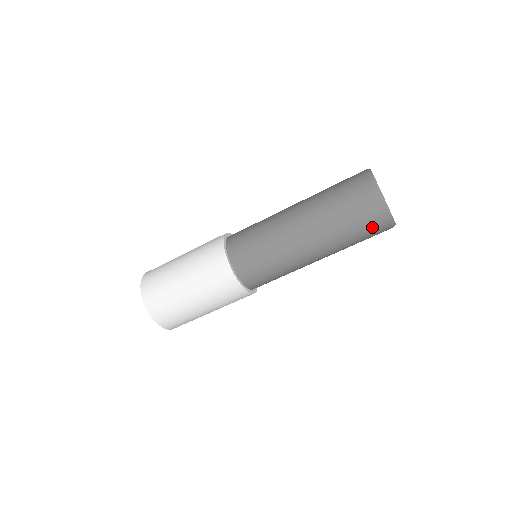
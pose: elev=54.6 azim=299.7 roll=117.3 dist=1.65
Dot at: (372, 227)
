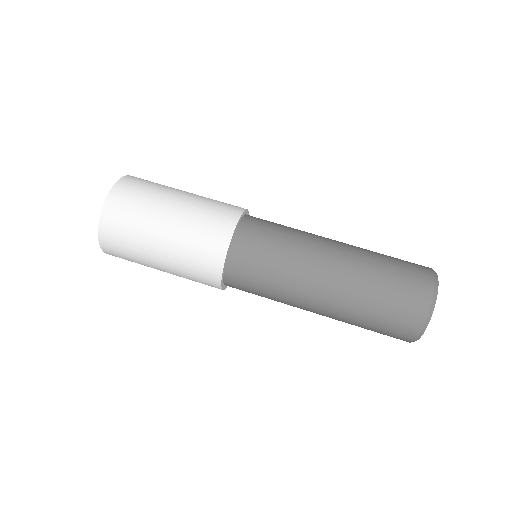
Dot at: (412, 272)
